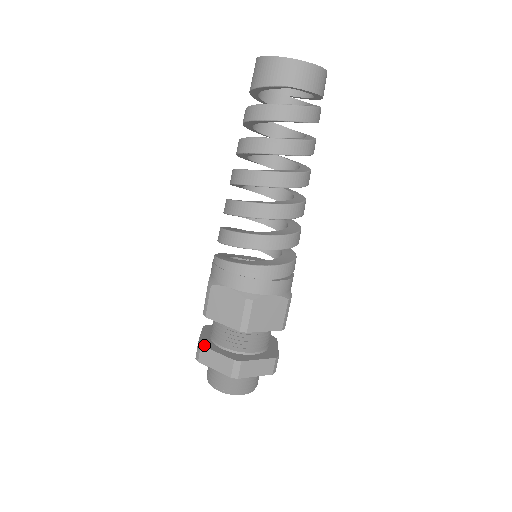
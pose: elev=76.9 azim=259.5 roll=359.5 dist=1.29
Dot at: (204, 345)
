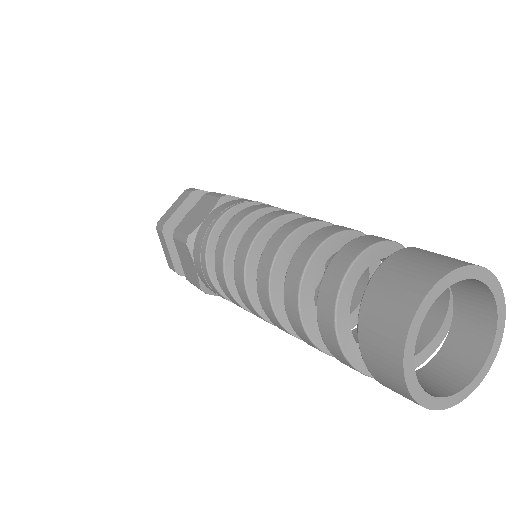
Dot at: (165, 234)
